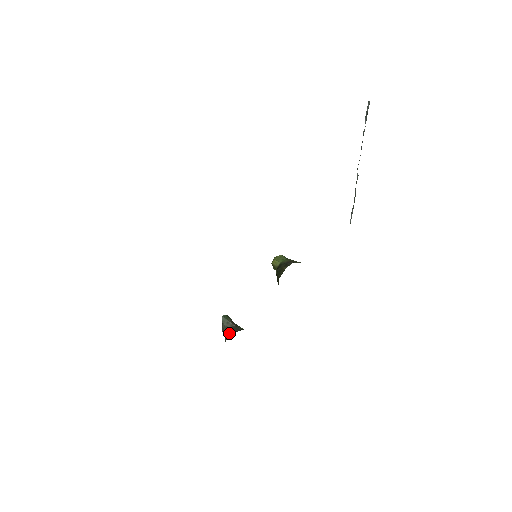
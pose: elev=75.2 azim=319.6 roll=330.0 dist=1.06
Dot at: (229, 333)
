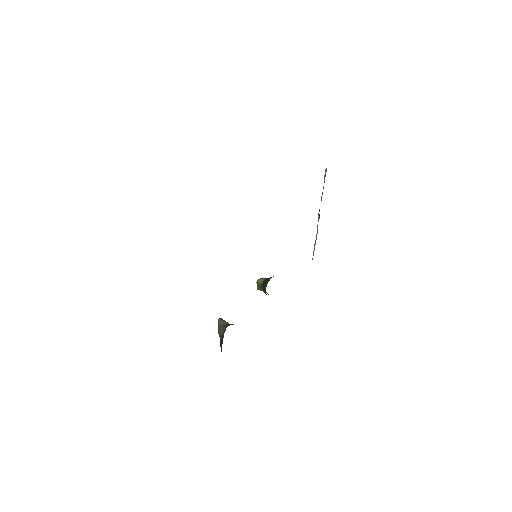
Dot at: occluded
